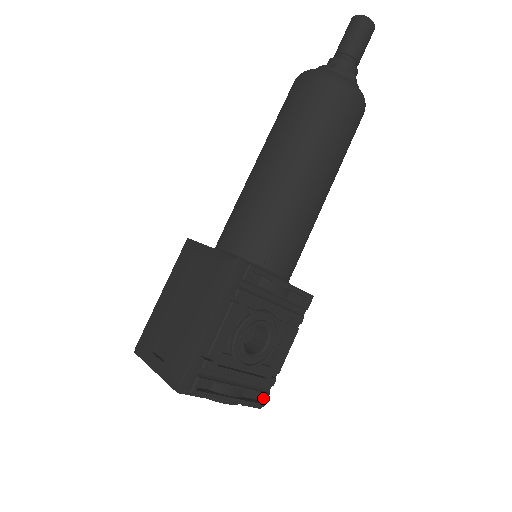
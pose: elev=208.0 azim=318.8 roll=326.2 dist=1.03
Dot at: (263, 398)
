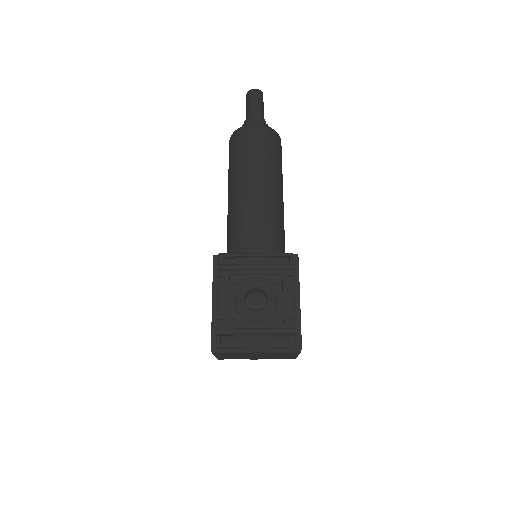
Dot at: (292, 341)
